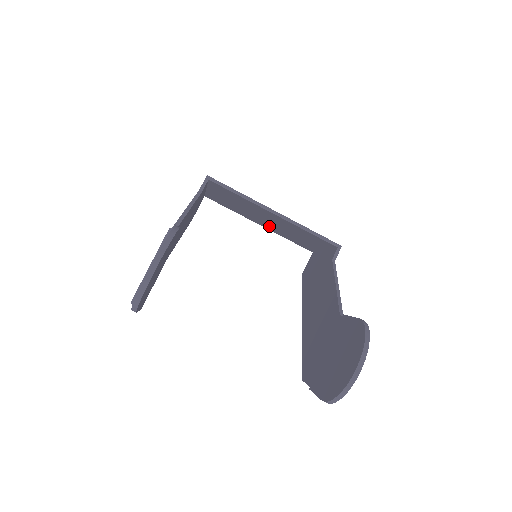
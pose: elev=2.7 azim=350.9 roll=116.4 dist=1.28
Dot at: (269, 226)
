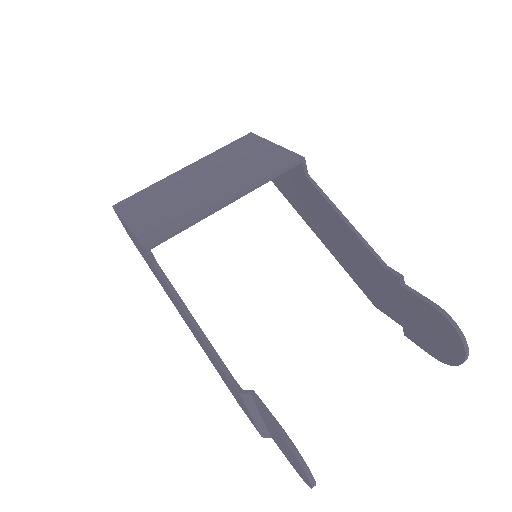
Dot at: occluded
